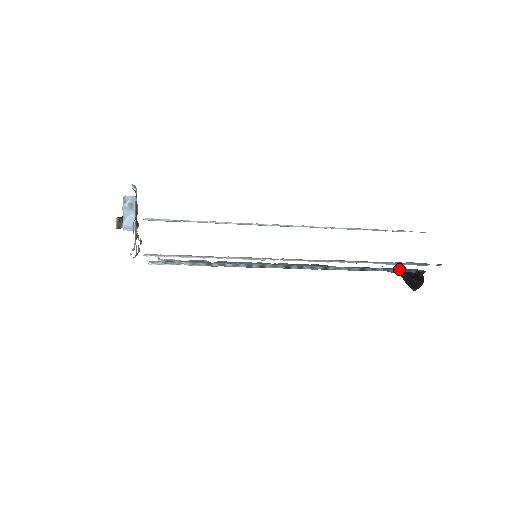
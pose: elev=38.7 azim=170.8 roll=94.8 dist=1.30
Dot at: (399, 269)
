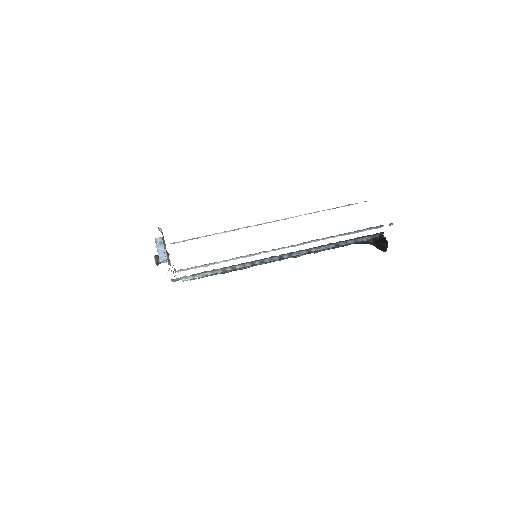
Dot at: (365, 237)
